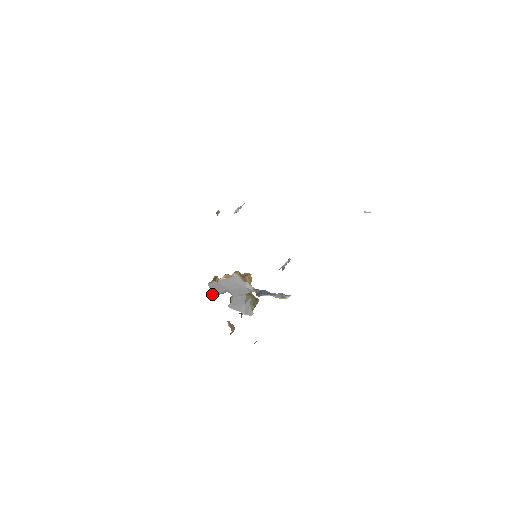
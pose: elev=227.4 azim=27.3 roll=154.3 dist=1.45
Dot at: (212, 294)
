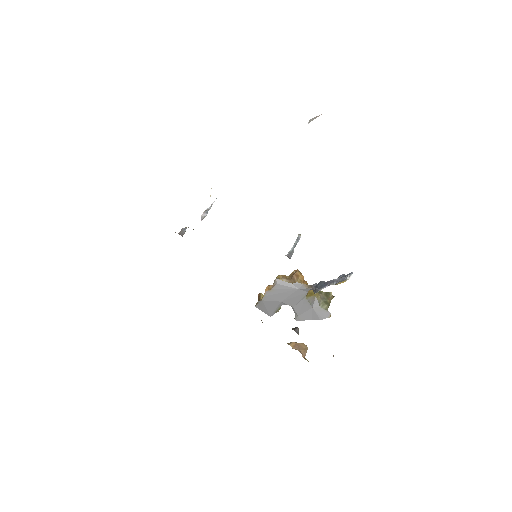
Dot at: (268, 315)
